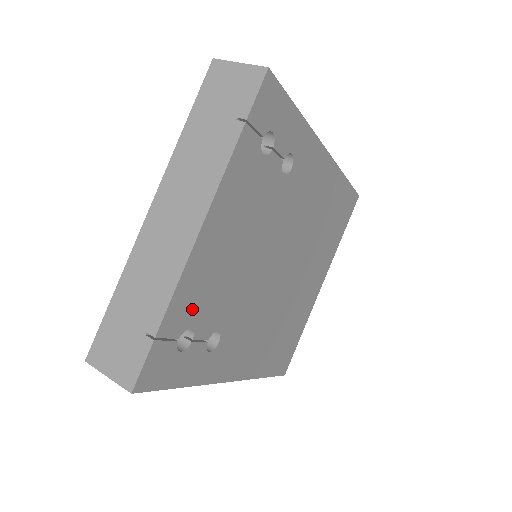
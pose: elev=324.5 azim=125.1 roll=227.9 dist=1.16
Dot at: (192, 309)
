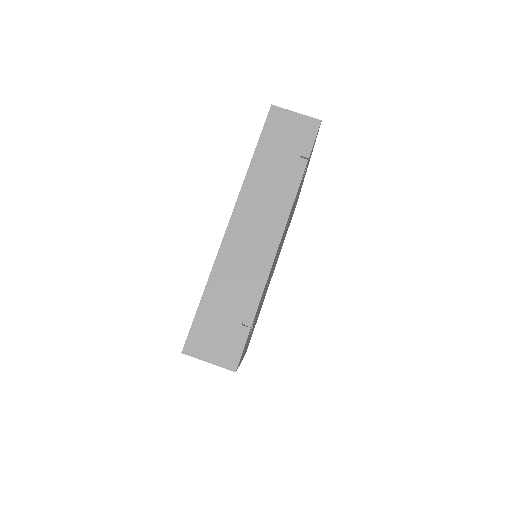
Dot at: occluded
